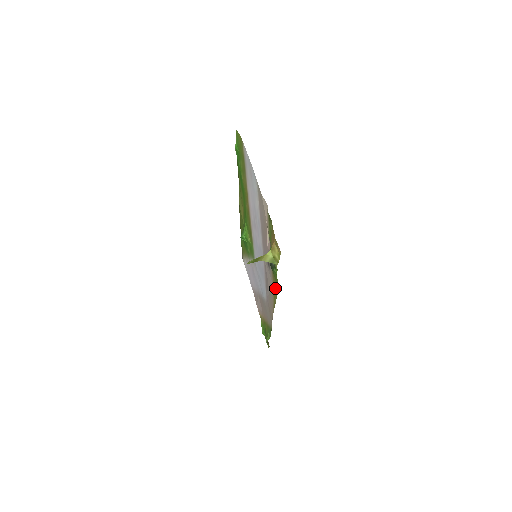
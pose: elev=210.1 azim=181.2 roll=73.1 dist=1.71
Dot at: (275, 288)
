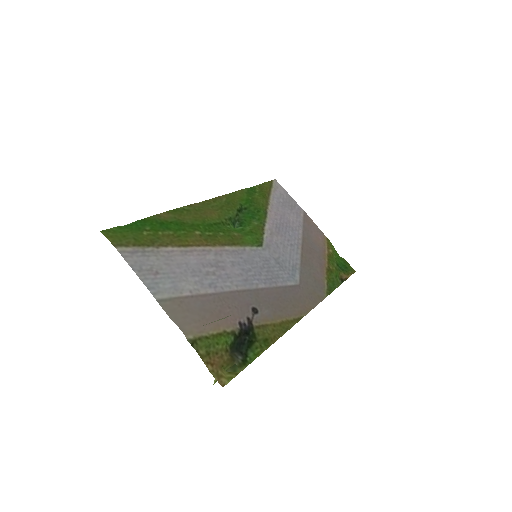
Dot at: (277, 330)
